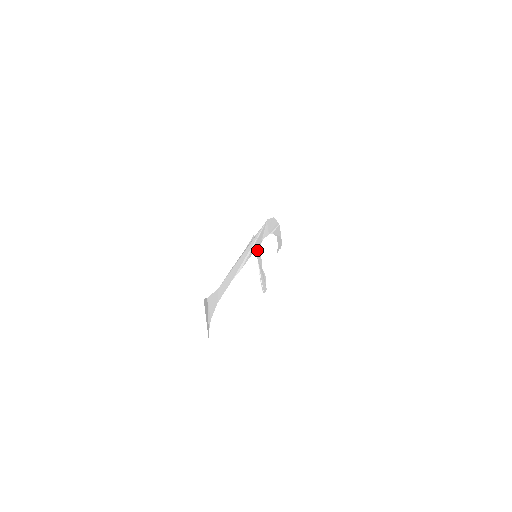
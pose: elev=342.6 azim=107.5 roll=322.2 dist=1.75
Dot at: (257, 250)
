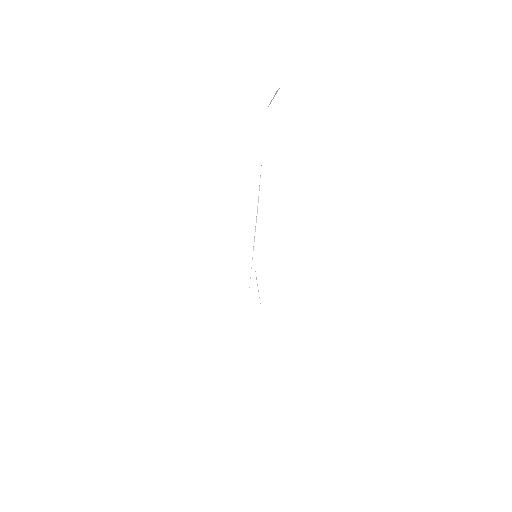
Dot at: occluded
